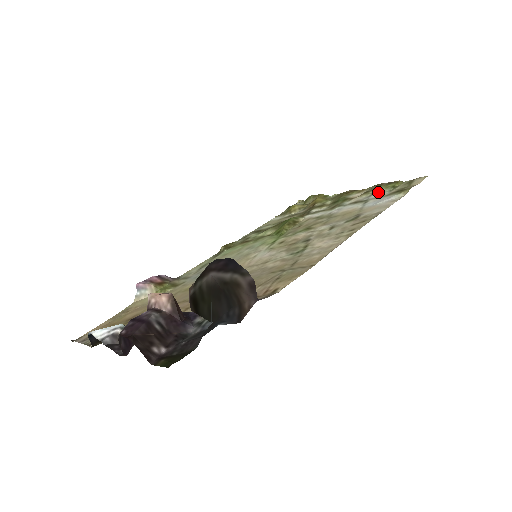
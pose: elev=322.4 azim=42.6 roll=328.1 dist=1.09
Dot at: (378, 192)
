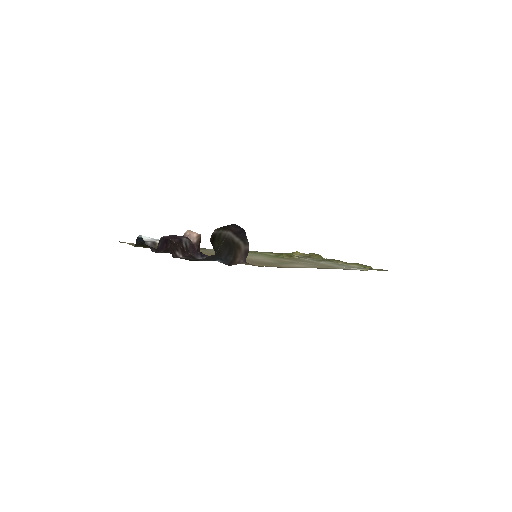
Dot at: (353, 265)
